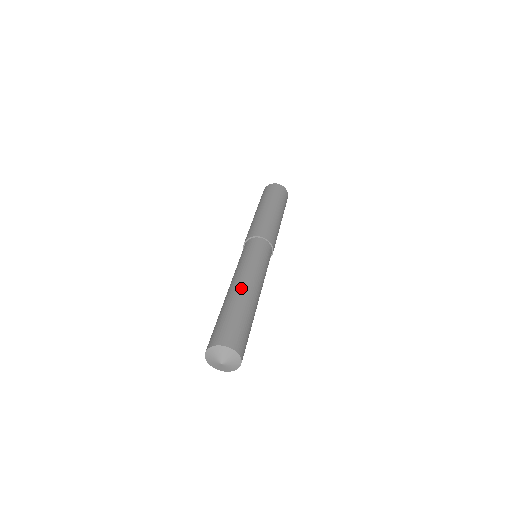
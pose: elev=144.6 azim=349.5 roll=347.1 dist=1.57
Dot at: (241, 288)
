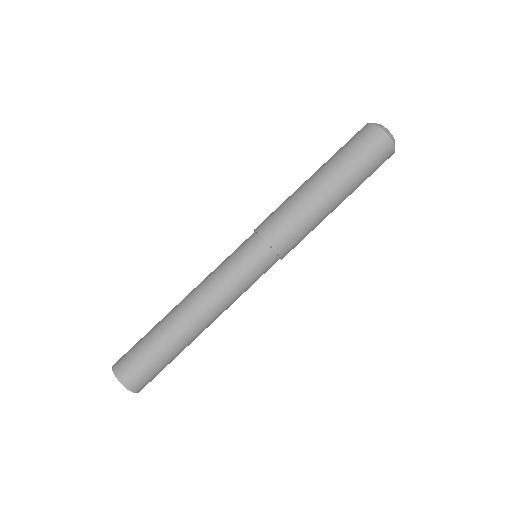
Dot at: (187, 319)
